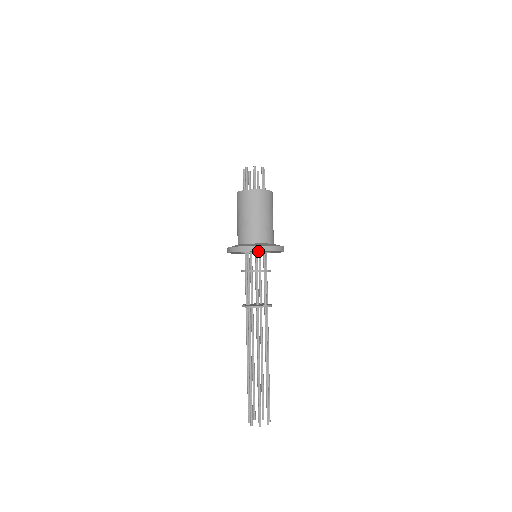
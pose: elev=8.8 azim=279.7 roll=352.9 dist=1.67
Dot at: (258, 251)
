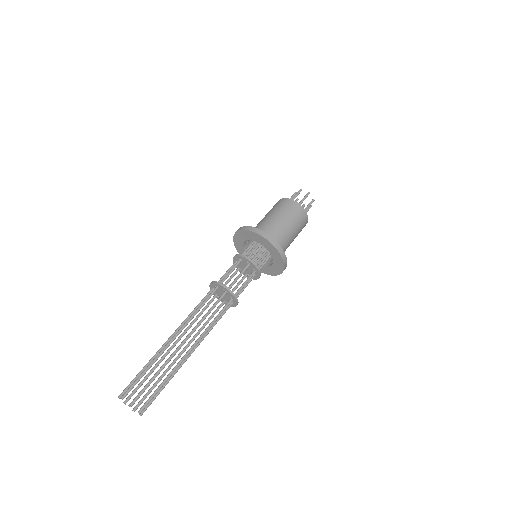
Dot at: (248, 234)
